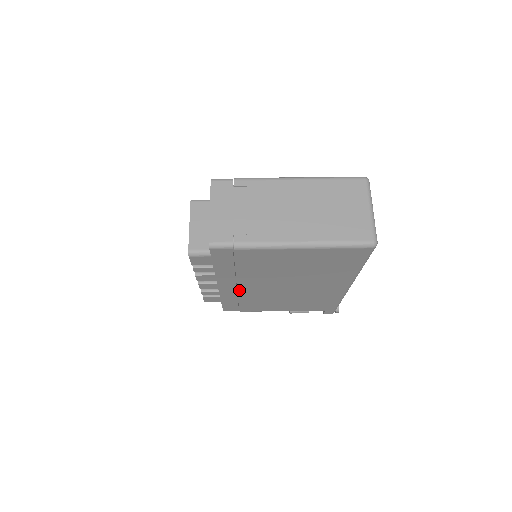
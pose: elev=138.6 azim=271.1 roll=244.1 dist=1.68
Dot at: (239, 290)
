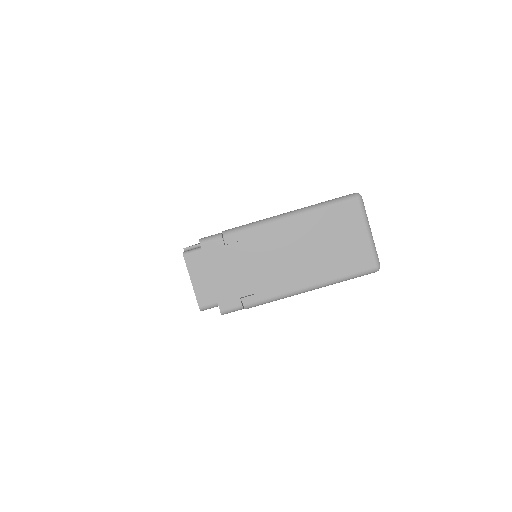
Dot at: occluded
